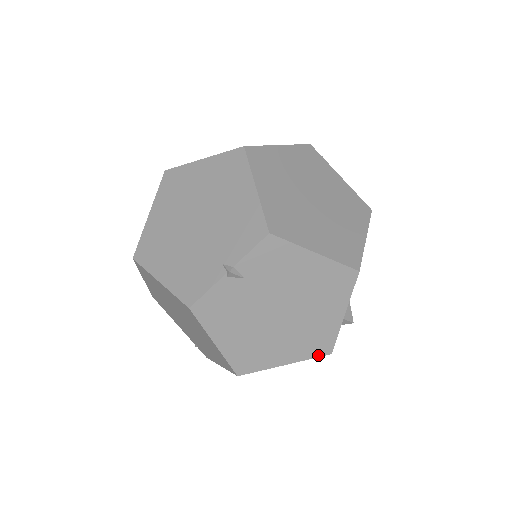
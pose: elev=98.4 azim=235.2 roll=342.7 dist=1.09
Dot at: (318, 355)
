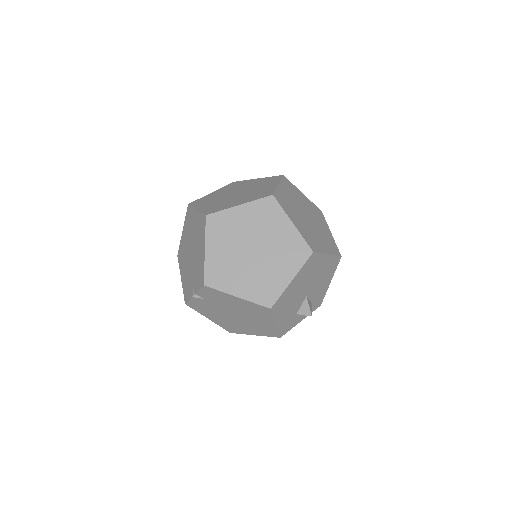
Dot at: (272, 336)
